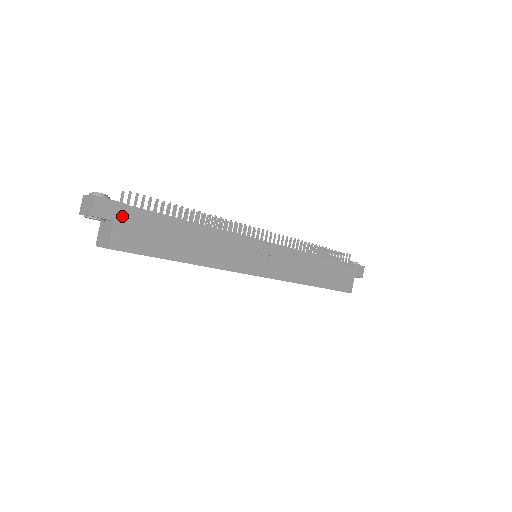
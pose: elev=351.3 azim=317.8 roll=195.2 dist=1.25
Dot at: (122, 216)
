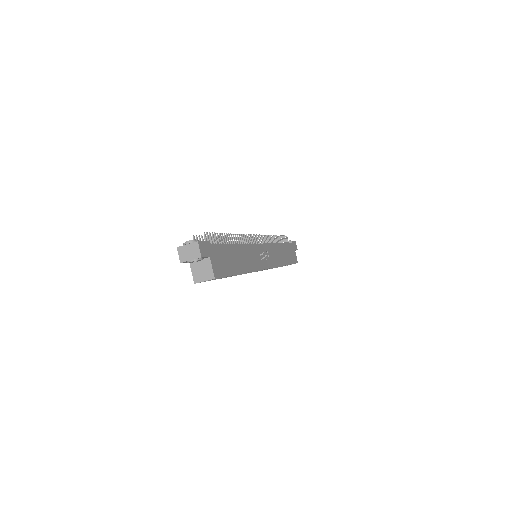
Dot at: (211, 252)
